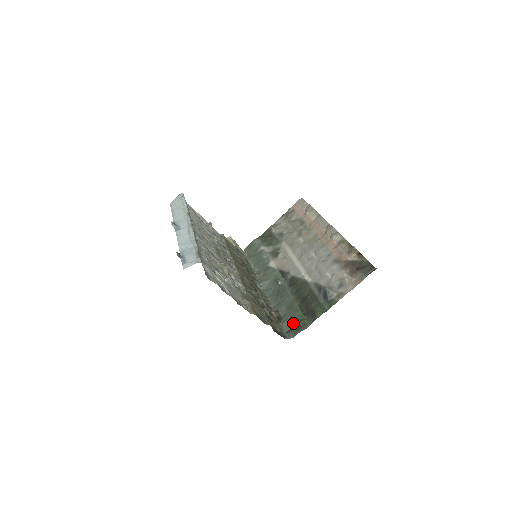
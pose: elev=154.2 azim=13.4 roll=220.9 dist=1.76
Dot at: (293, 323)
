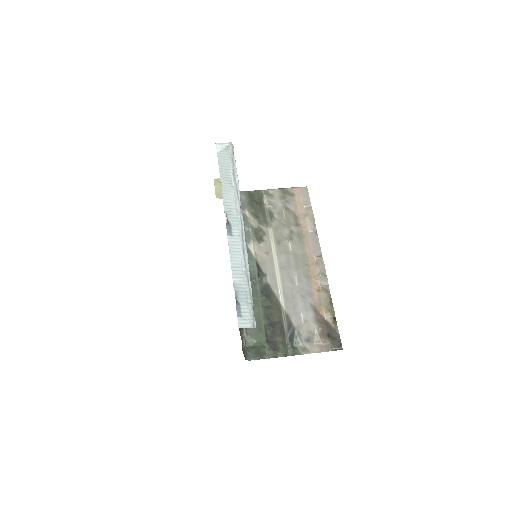
Dot at: (254, 342)
